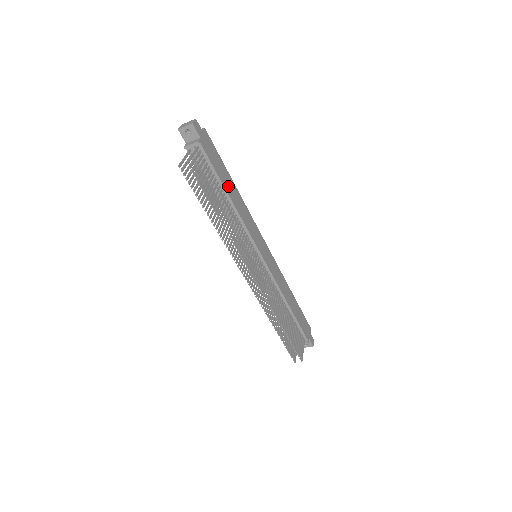
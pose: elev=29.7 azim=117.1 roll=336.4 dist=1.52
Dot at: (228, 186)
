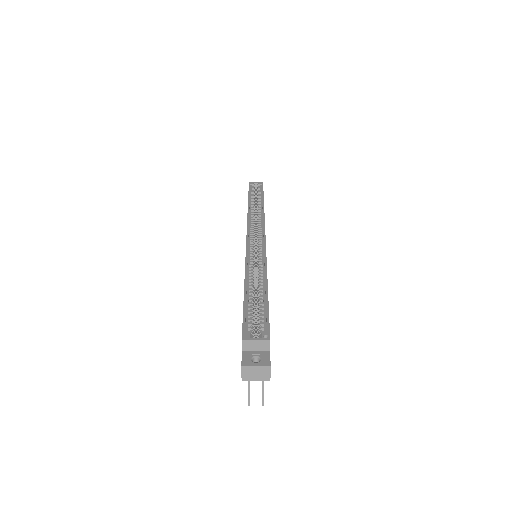
Dot at: occluded
